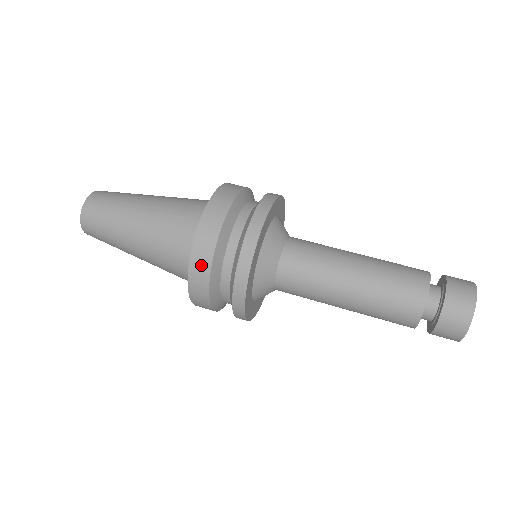
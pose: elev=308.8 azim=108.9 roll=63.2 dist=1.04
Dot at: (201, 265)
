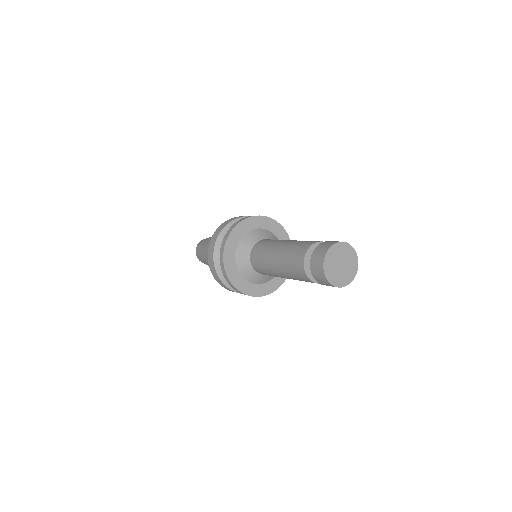
Dot at: (234, 218)
